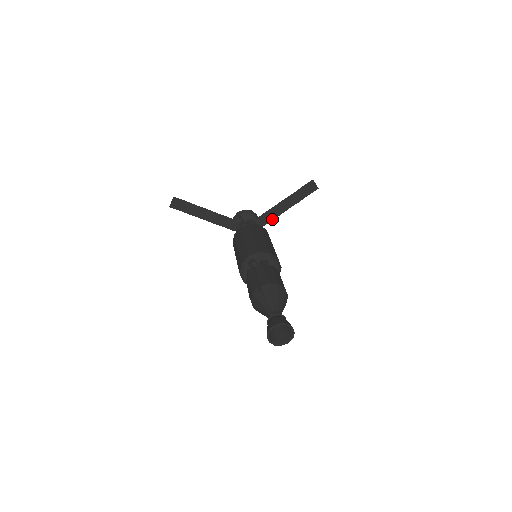
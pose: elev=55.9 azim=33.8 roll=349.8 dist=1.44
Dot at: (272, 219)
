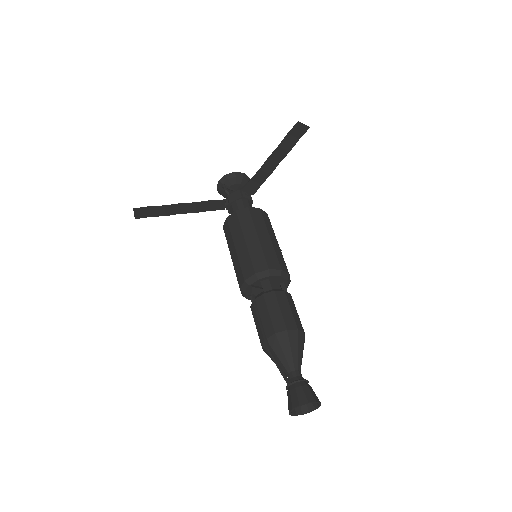
Dot at: (263, 181)
